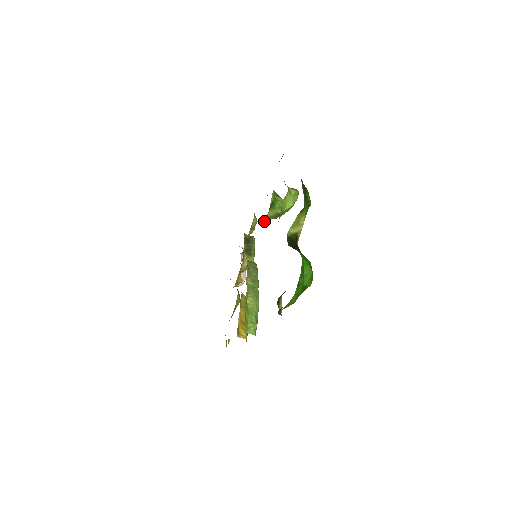
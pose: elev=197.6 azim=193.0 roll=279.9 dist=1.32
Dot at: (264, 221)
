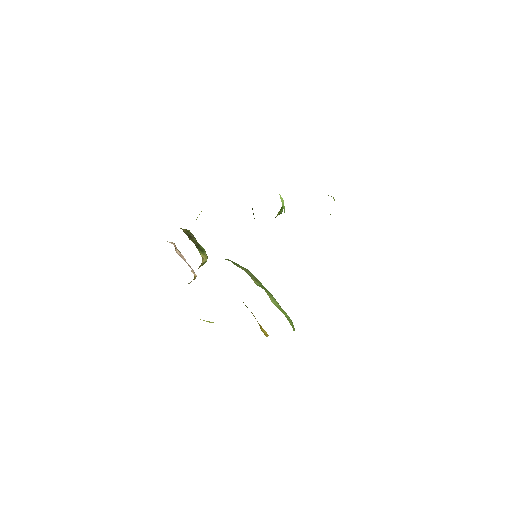
Dot at: occluded
